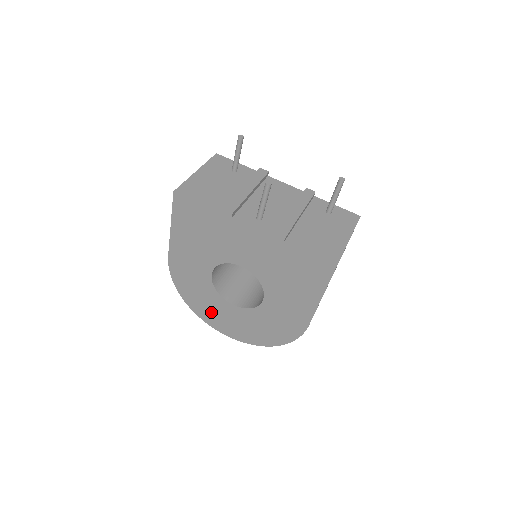
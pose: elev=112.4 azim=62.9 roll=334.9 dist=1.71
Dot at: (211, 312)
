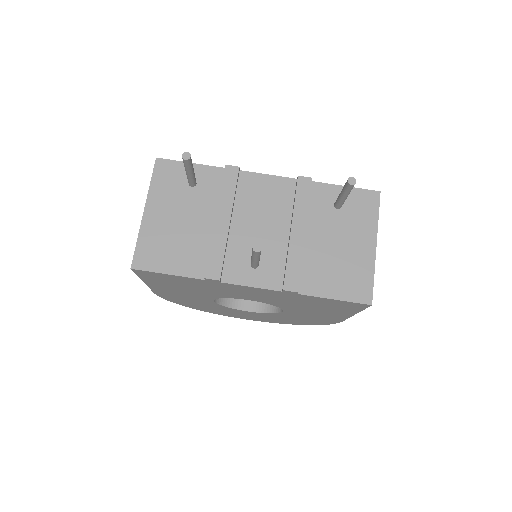
Dot at: (224, 312)
